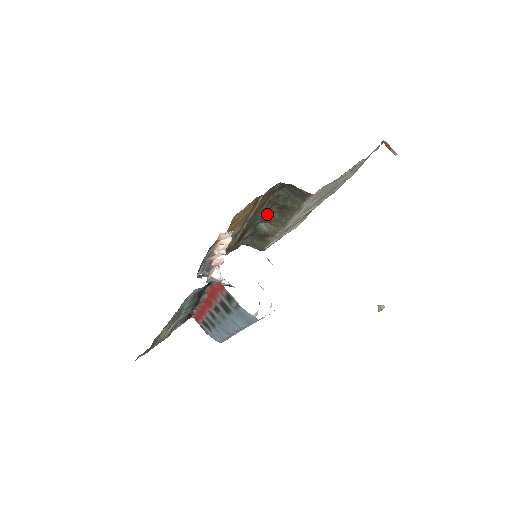
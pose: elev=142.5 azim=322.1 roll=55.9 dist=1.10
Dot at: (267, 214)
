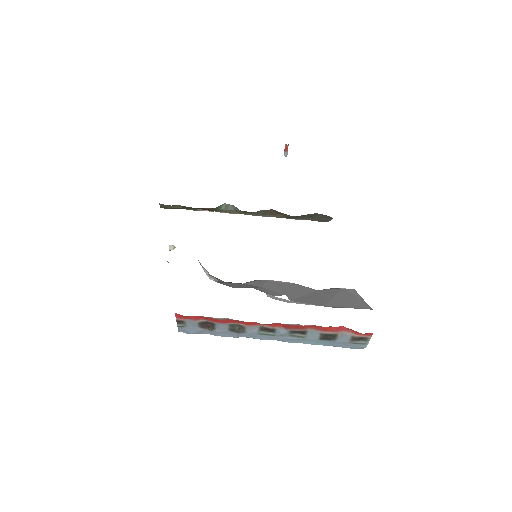
Dot at: occluded
